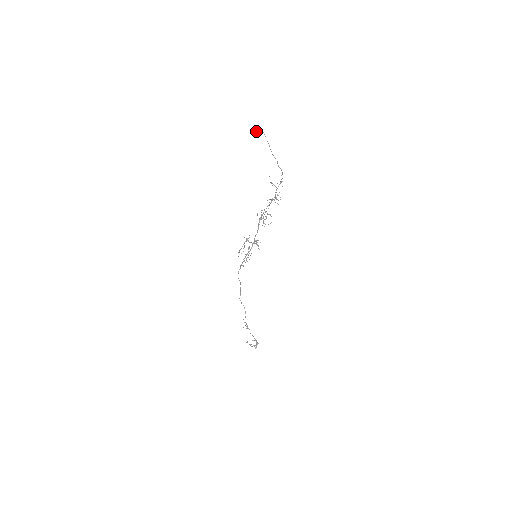
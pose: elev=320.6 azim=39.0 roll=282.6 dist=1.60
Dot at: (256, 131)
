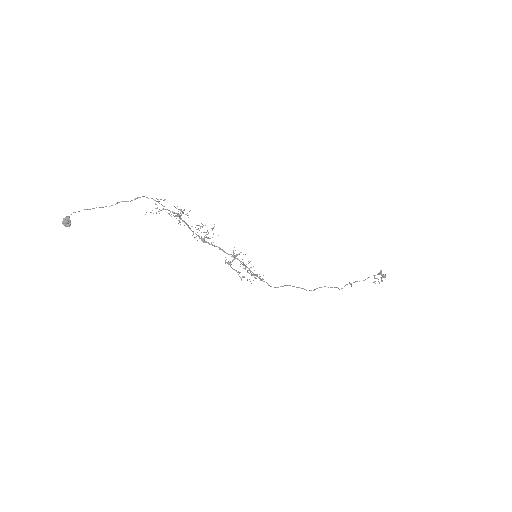
Dot at: (69, 222)
